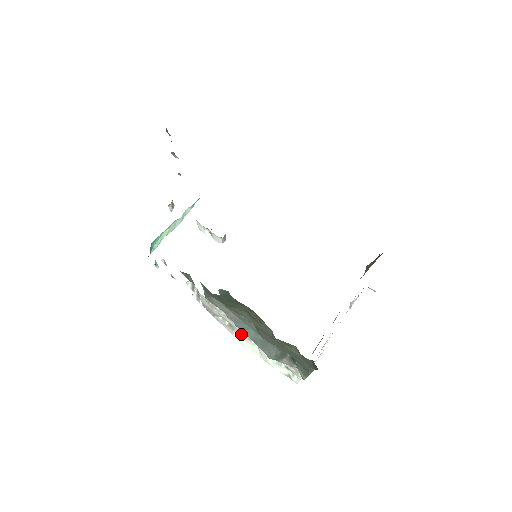
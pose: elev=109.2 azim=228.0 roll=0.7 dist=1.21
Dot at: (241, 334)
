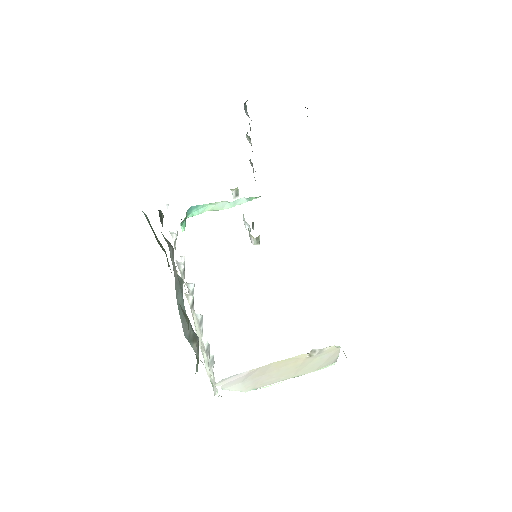
Dot at: (195, 315)
